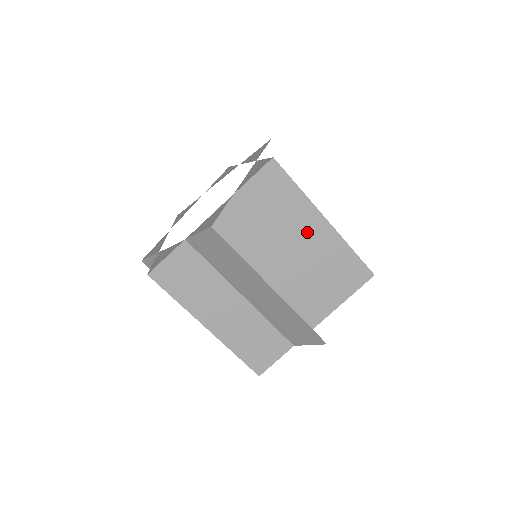
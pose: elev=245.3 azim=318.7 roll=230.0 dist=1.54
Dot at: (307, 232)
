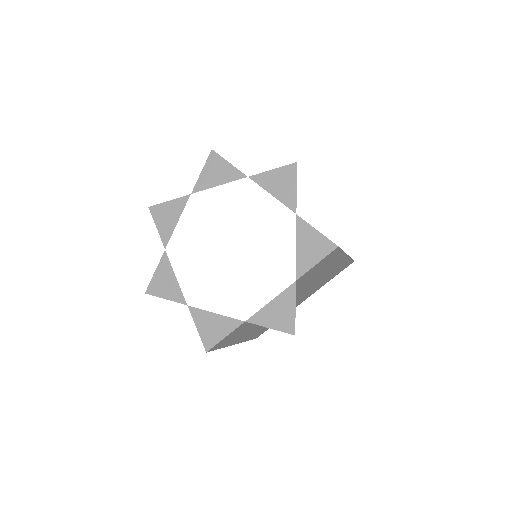
Dot at: occluded
